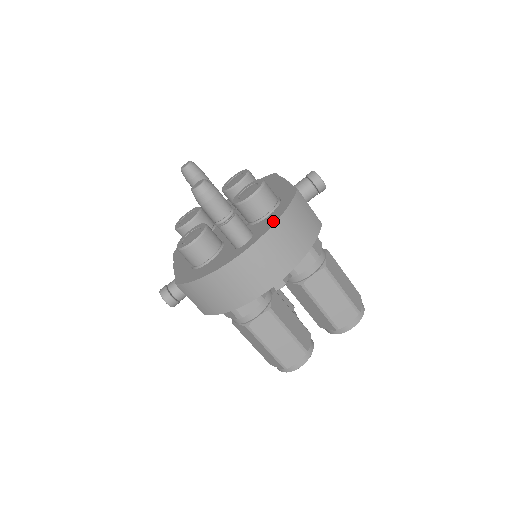
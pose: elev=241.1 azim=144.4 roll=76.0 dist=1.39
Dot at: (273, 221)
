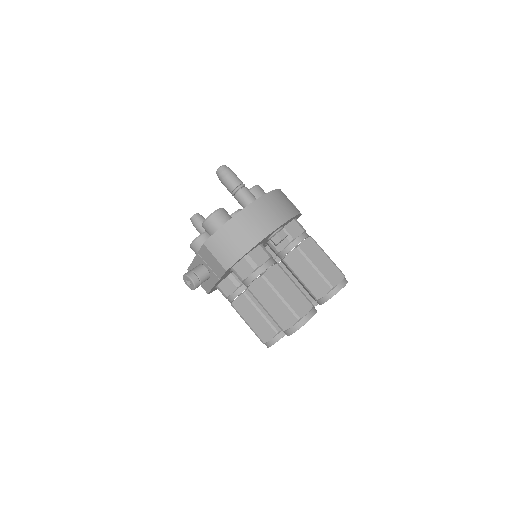
Dot at: occluded
